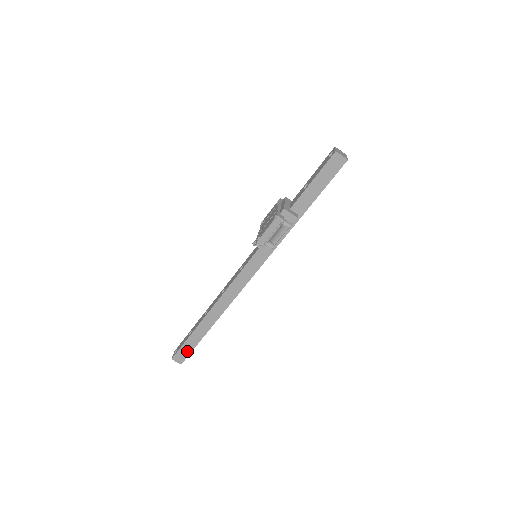
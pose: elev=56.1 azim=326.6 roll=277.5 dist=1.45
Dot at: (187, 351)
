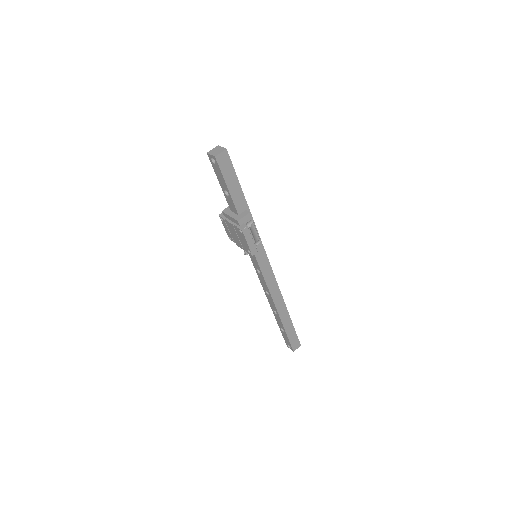
Dot at: (294, 338)
